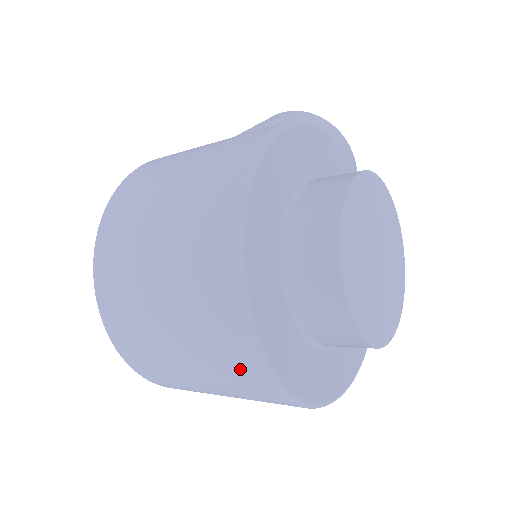
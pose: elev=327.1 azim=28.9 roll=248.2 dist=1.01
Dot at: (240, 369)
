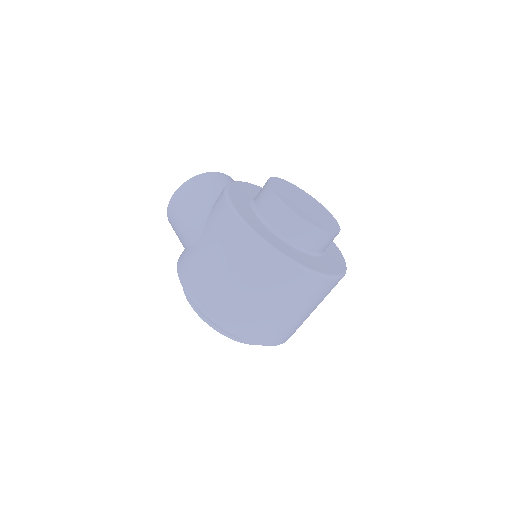
Dot at: (327, 289)
